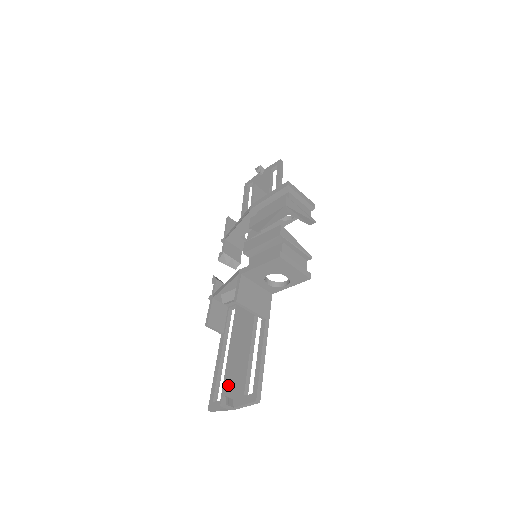
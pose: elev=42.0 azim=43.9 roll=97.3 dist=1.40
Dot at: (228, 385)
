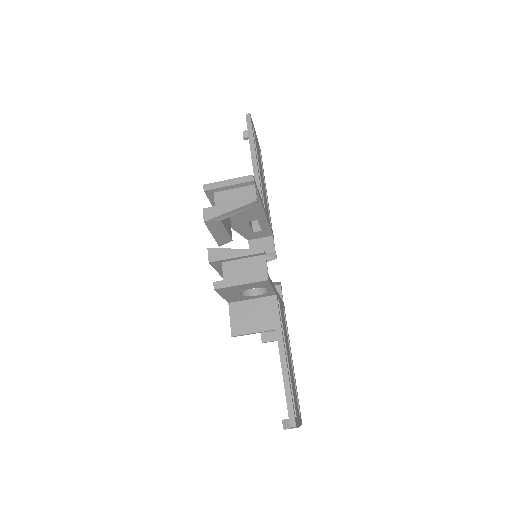
Dot at: occluded
